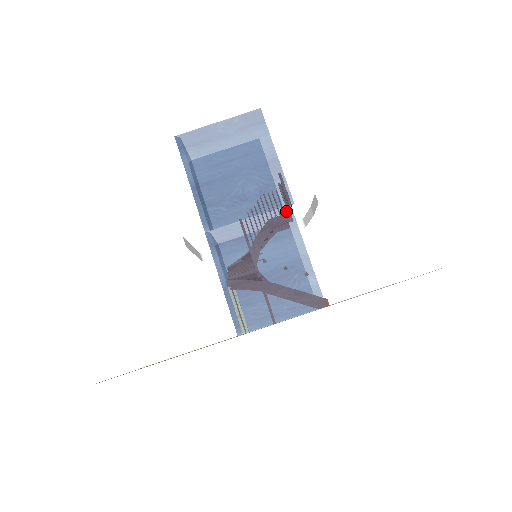
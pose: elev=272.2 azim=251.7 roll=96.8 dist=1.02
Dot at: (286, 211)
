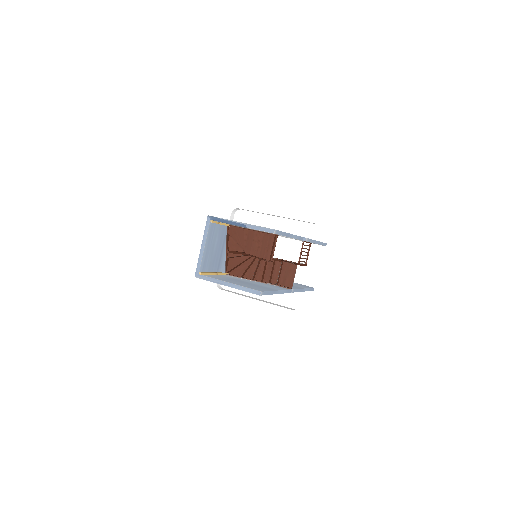
Dot at: occluded
